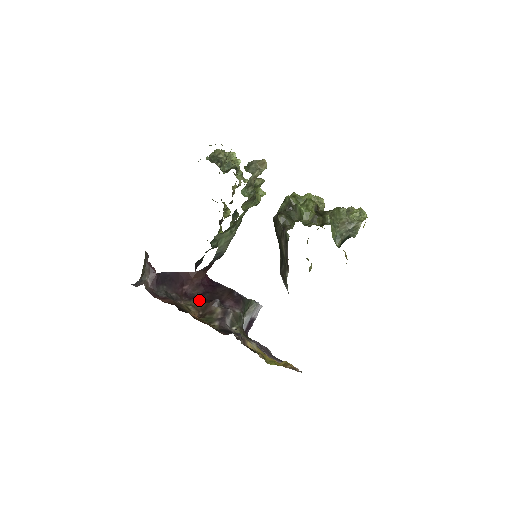
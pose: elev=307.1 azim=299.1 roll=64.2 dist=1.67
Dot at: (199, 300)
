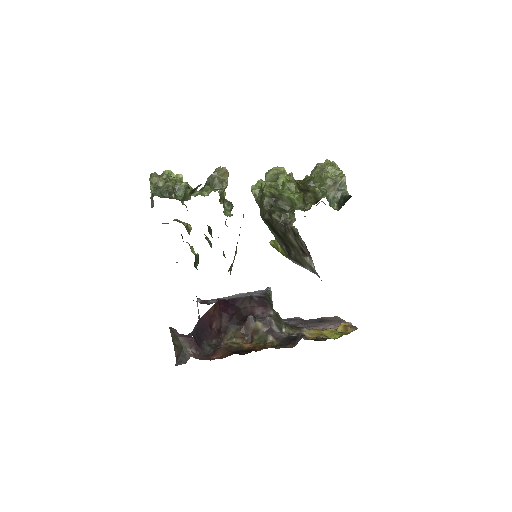
Dot at: (233, 327)
